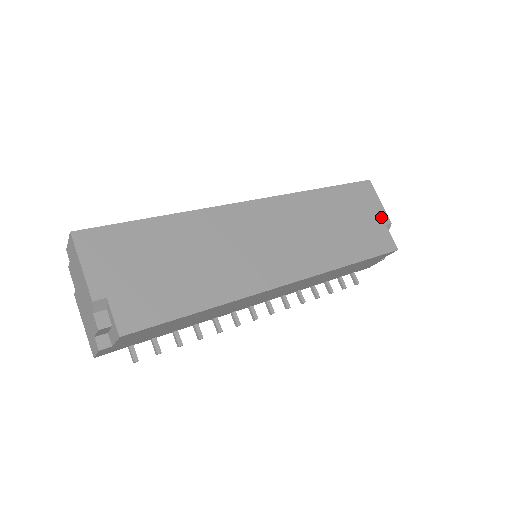
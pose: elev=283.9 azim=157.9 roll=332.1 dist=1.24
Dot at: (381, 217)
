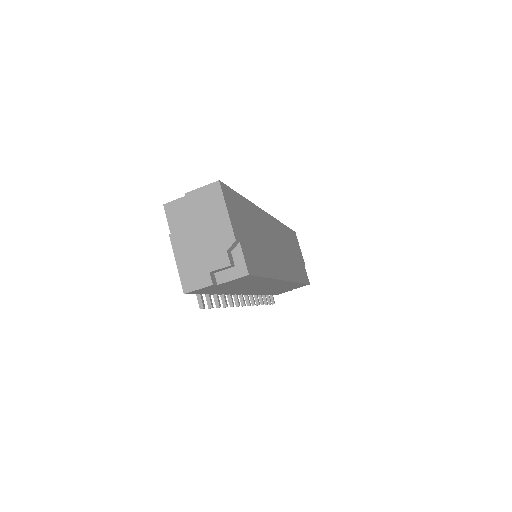
Dot at: (302, 259)
